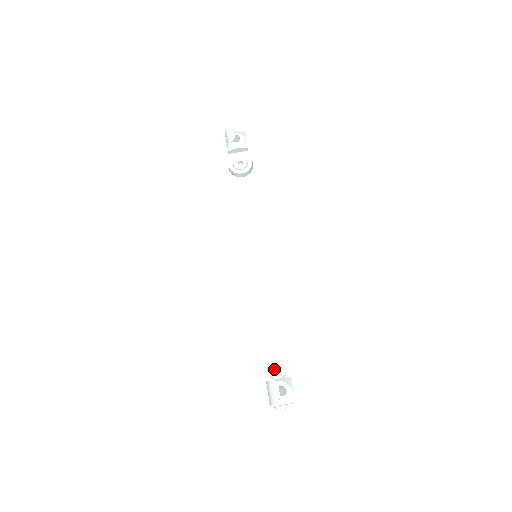
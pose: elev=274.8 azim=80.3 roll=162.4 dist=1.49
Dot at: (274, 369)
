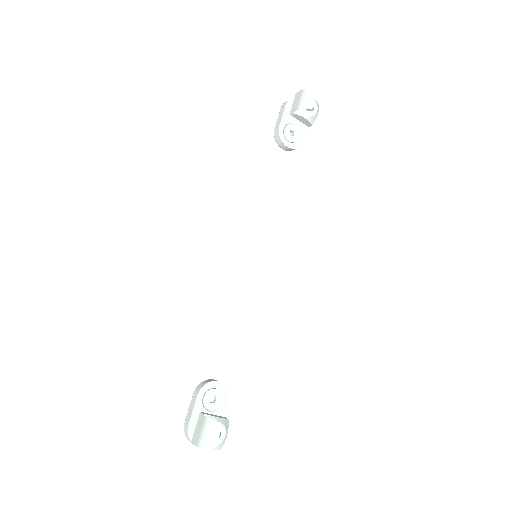
Dot at: (209, 395)
